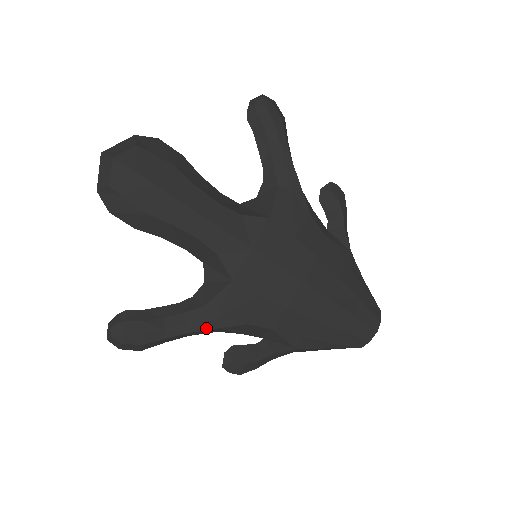
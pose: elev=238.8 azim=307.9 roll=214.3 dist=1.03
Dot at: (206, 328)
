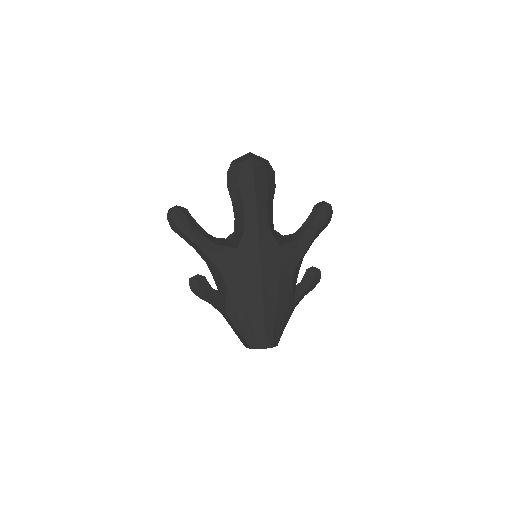
Dot at: (205, 252)
